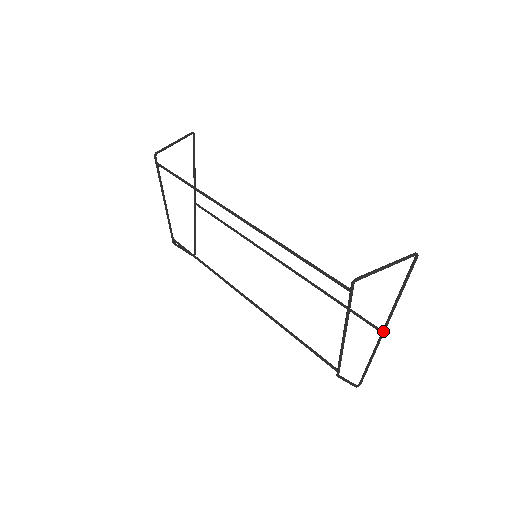
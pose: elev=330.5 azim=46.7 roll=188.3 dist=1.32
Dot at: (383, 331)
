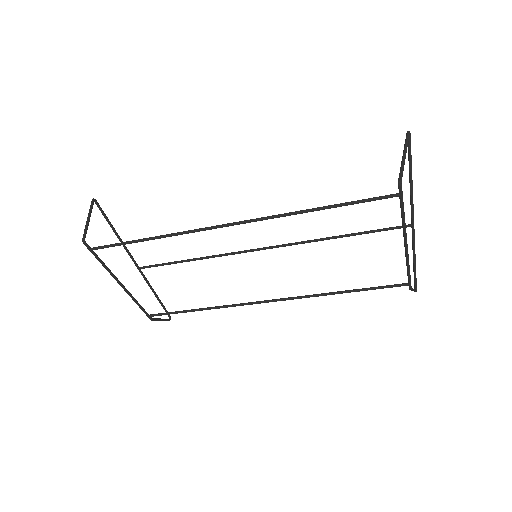
Dot at: (413, 224)
